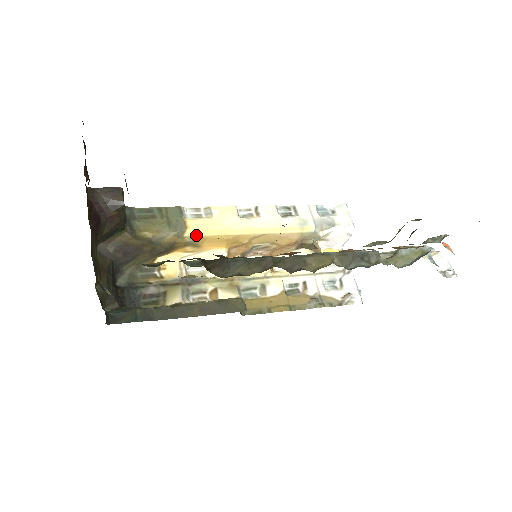
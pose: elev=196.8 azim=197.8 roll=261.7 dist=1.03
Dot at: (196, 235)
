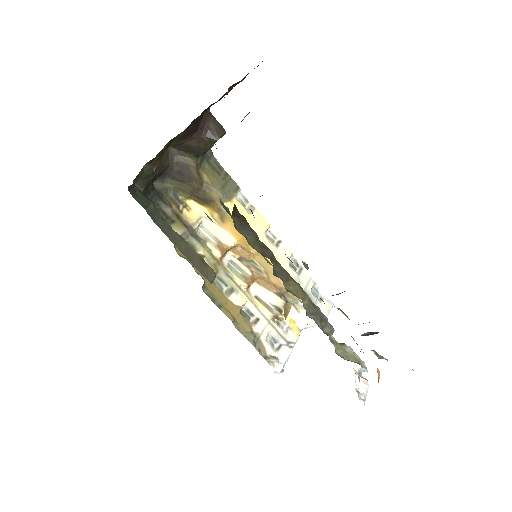
Dot at: (230, 211)
